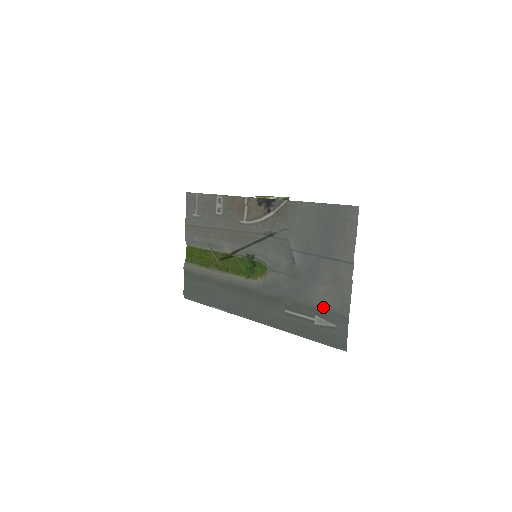
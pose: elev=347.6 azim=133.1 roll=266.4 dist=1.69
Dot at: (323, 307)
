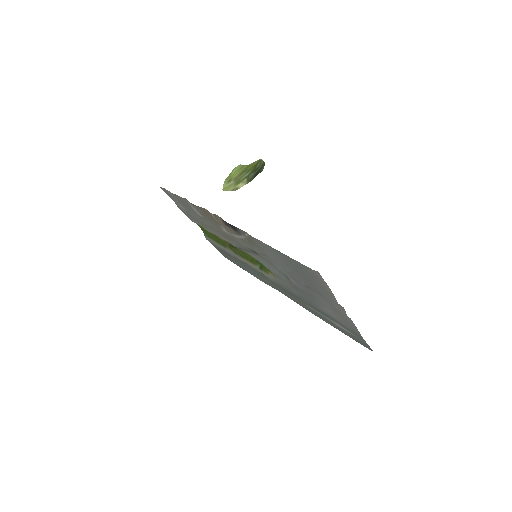
Dot at: (336, 320)
